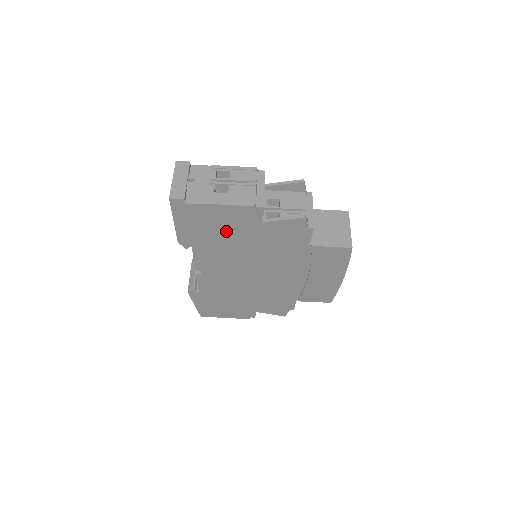
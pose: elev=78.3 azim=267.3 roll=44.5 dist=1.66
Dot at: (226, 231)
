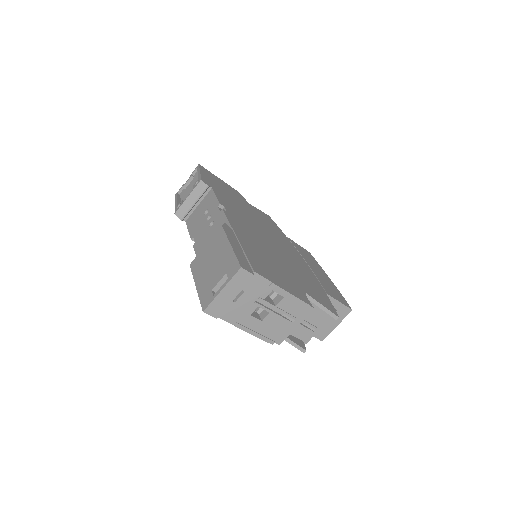
Dot at: occluded
